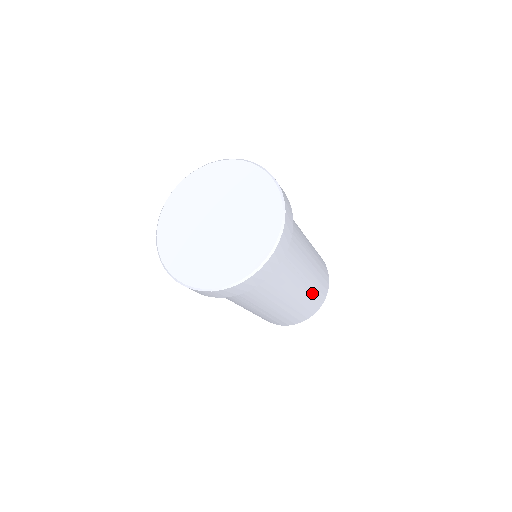
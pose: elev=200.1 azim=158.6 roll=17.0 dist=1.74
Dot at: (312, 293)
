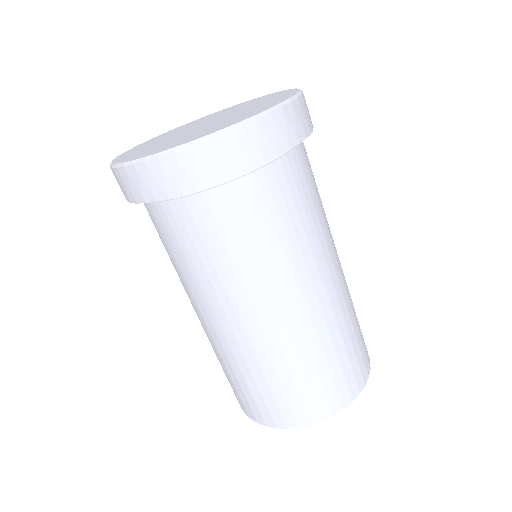
Dot at: (353, 313)
